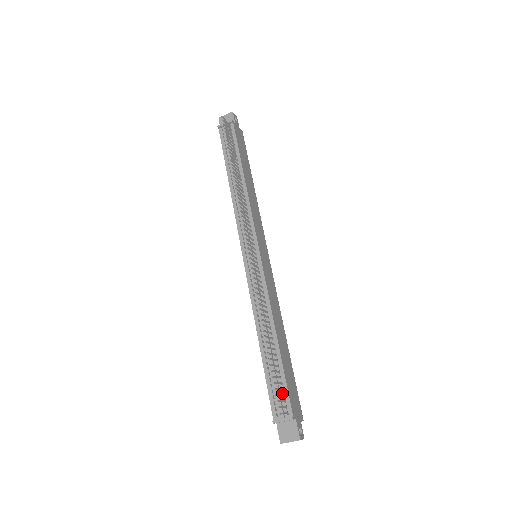
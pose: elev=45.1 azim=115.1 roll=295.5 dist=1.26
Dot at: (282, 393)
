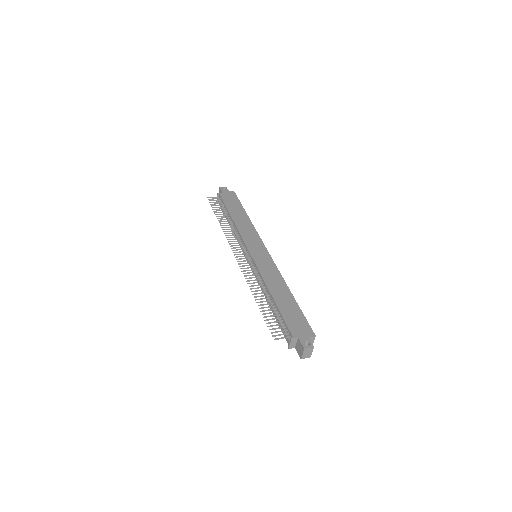
Dot at: (285, 327)
